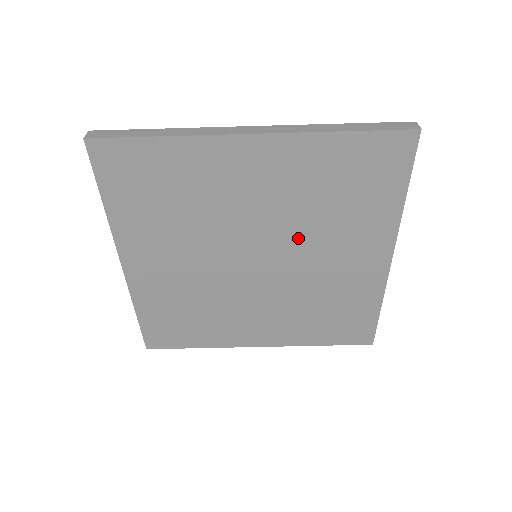
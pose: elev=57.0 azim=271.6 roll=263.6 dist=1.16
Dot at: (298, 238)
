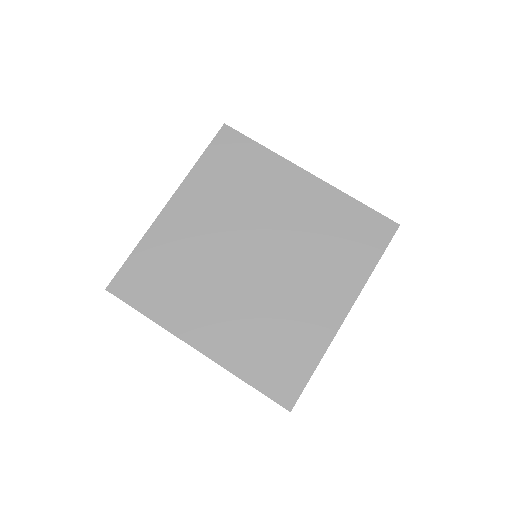
Dot at: (294, 255)
